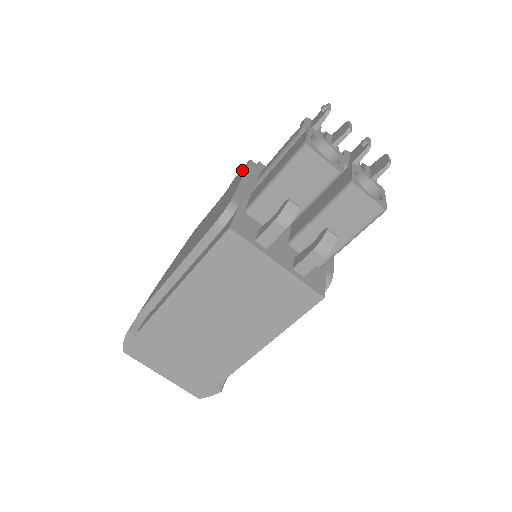
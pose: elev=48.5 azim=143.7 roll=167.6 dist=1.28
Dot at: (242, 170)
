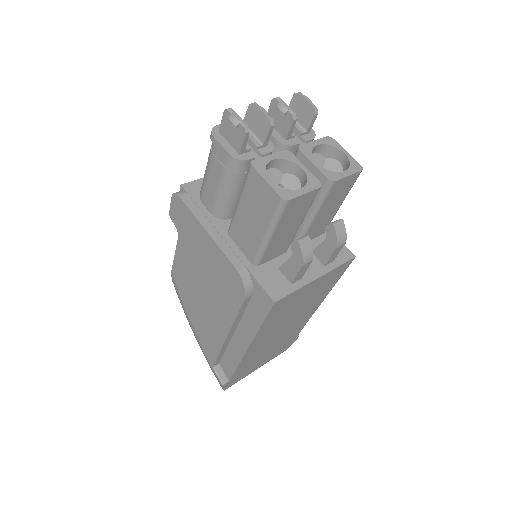
Dot at: (178, 209)
